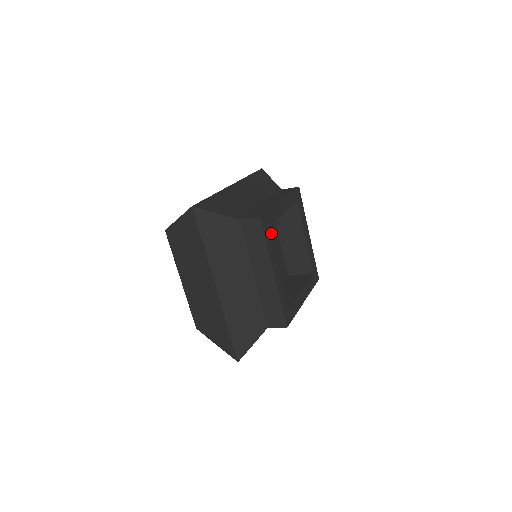
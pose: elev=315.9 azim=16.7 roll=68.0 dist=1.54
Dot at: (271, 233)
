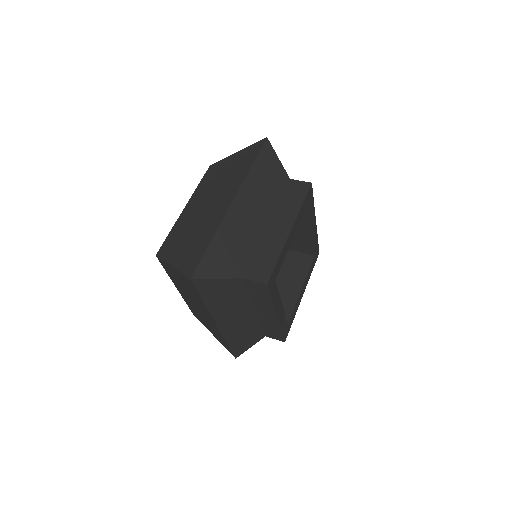
Dot at: occluded
